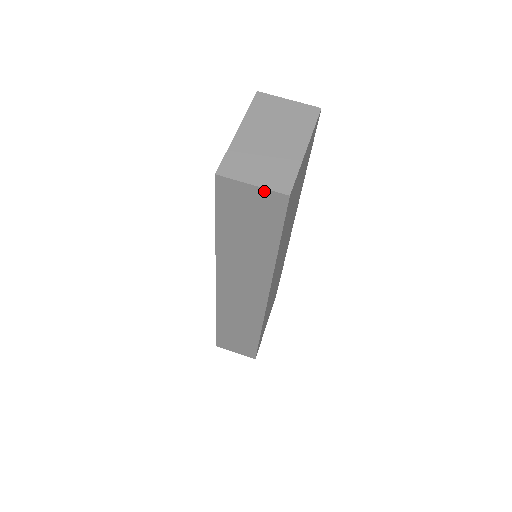
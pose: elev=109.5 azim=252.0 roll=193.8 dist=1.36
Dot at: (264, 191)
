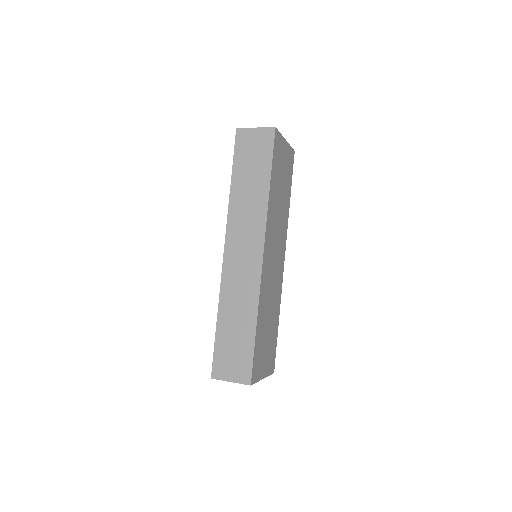
Dot at: (262, 130)
